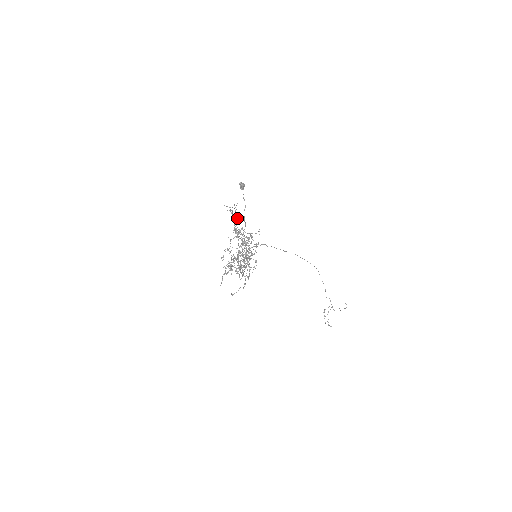
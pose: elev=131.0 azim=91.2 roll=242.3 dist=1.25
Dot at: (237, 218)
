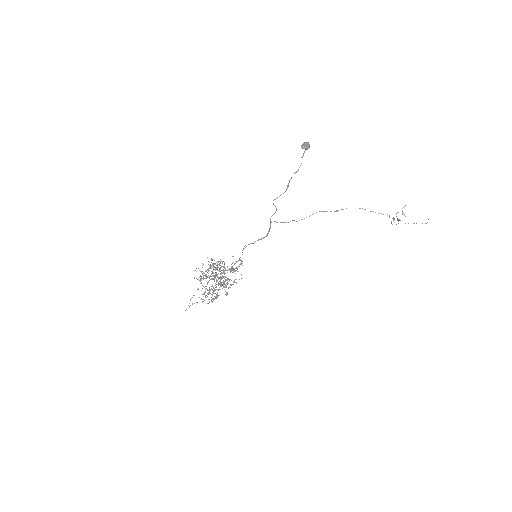
Dot at: occluded
